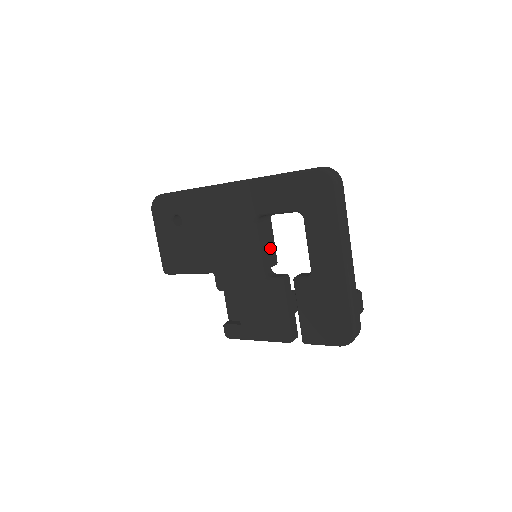
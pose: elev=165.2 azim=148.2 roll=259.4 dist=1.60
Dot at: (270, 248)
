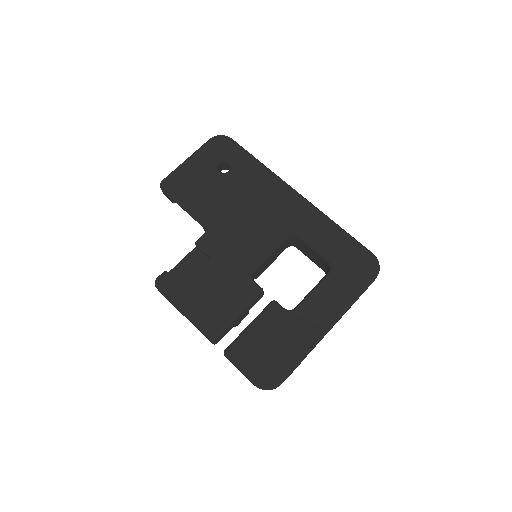
Dot at: (268, 263)
